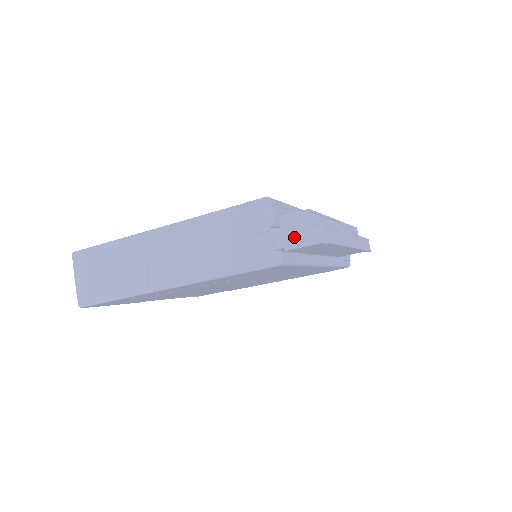
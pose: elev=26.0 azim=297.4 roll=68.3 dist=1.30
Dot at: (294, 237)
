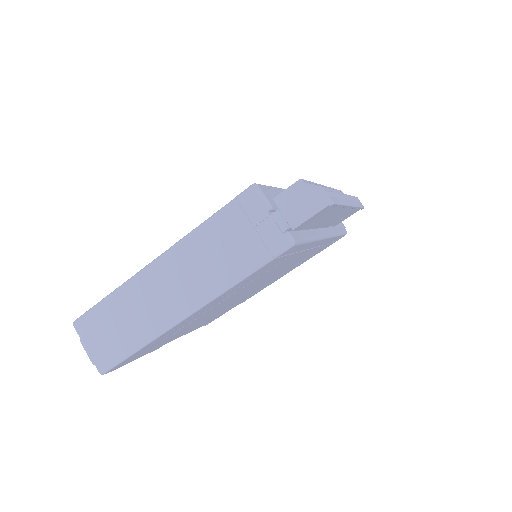
Dot at: (296, 212)
